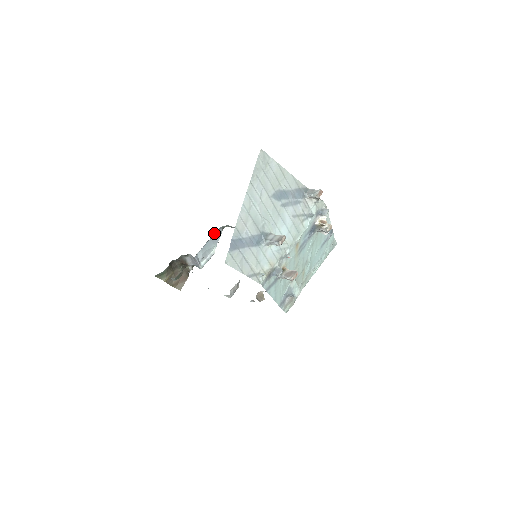
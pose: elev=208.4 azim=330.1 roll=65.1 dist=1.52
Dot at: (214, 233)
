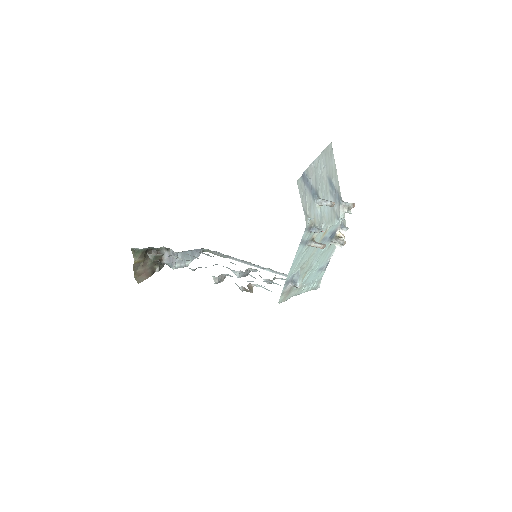
Dot at: (196, 249)
